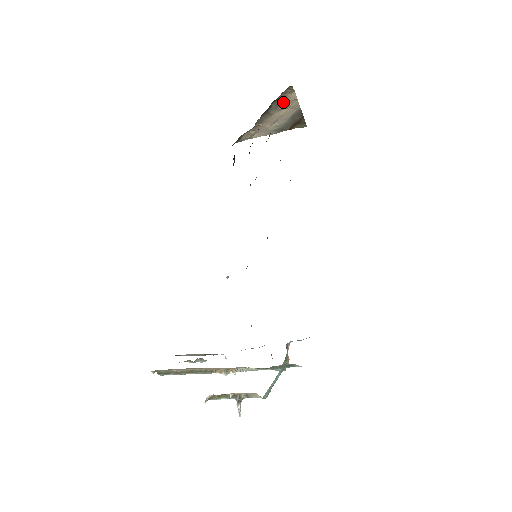
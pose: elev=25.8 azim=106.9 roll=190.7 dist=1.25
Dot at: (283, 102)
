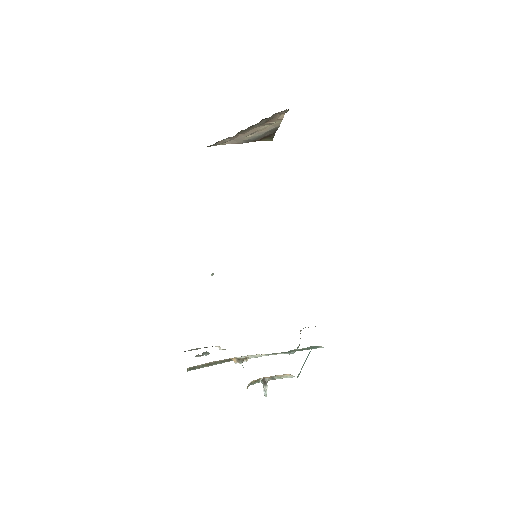
Dot at: (270, 120)
